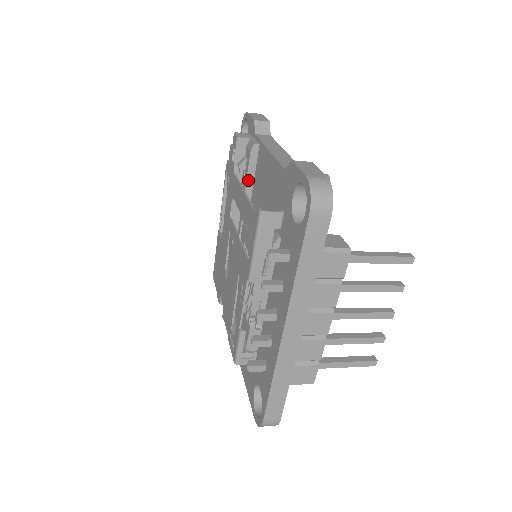
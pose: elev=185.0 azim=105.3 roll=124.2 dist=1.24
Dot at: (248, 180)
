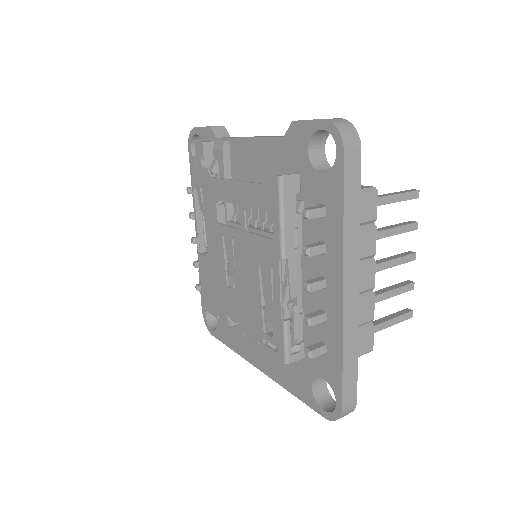
Dot at: occluded
